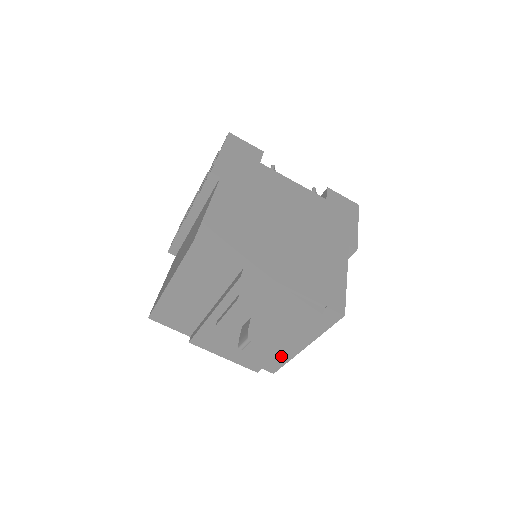
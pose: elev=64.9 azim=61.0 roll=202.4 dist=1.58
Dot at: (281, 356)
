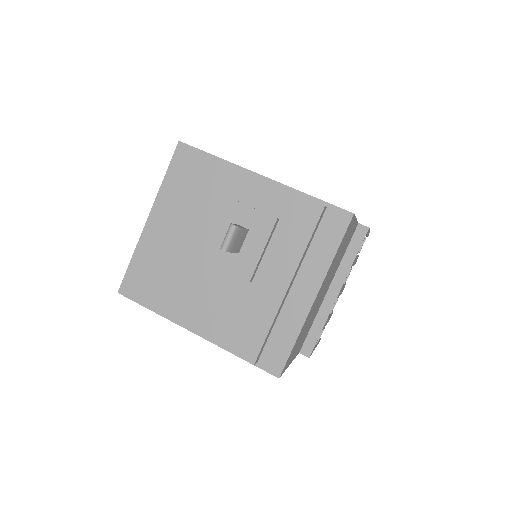
Dot at: (285, 328)
